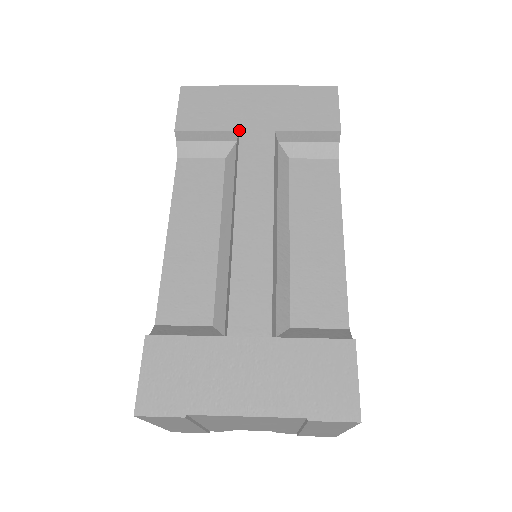
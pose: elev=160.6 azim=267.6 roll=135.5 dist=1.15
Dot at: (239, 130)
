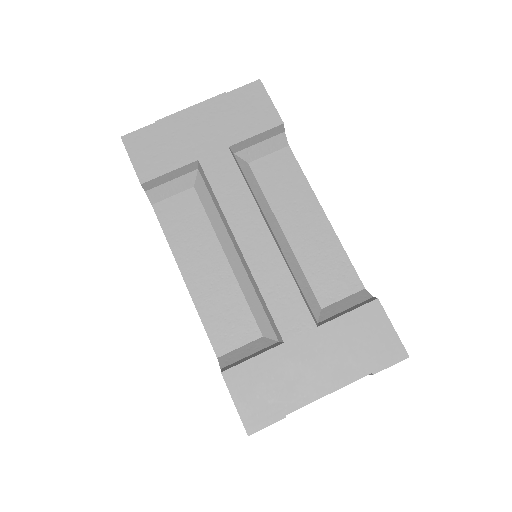
Dot at: (197, 159)
